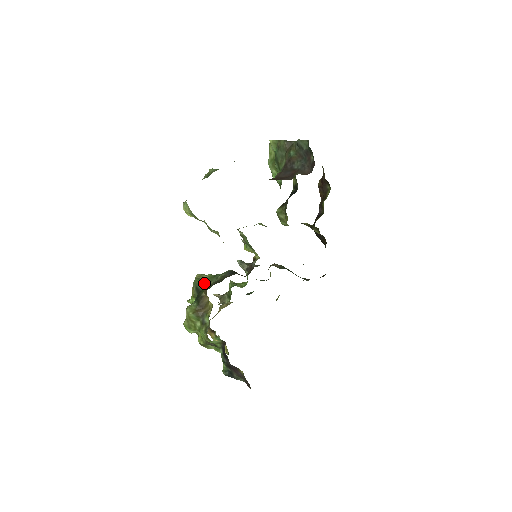
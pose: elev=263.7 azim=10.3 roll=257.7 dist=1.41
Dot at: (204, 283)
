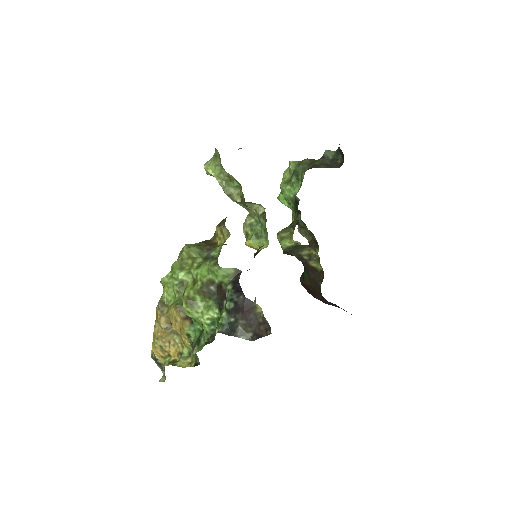
Dot at: occluded
